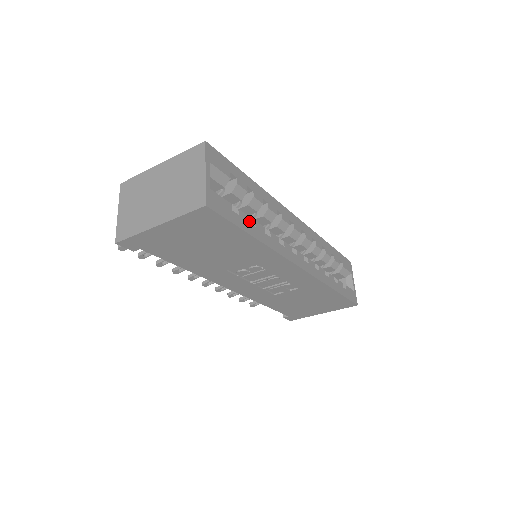
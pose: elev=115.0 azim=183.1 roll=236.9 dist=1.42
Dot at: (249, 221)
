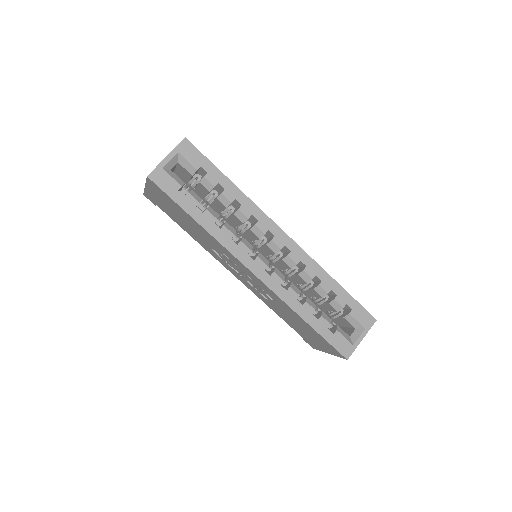
Dot at: (206, 209)
